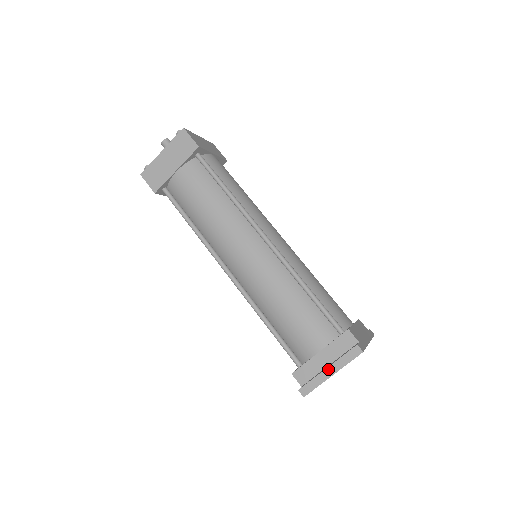
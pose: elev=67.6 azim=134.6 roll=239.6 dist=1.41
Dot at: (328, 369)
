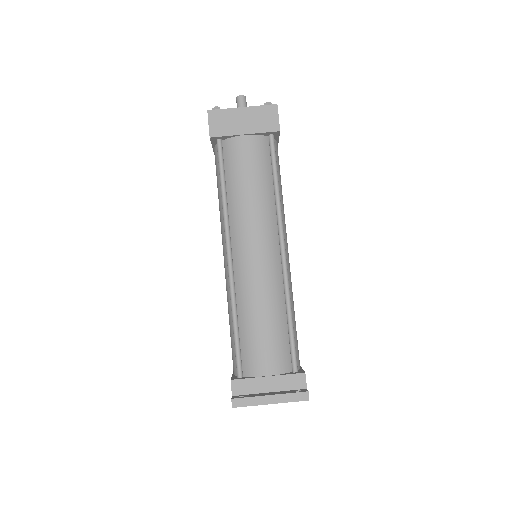
Dot at: (270, 397)
